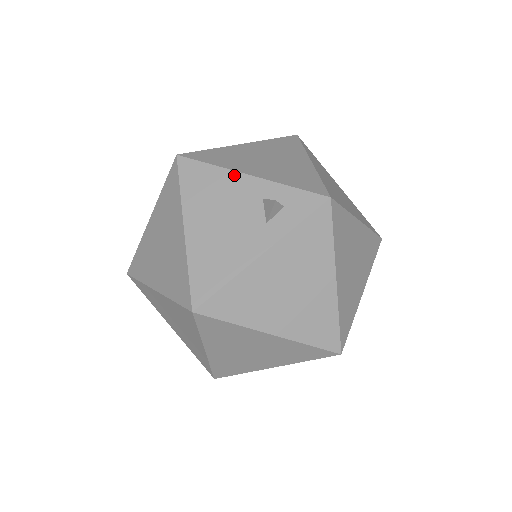
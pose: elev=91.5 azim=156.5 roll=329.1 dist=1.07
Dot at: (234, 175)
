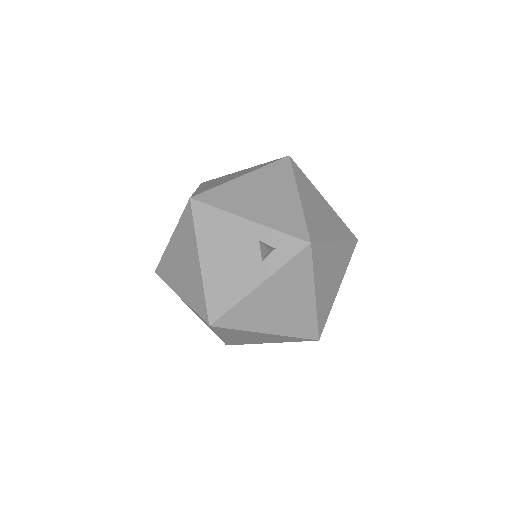
Dot at: (236, 219)
